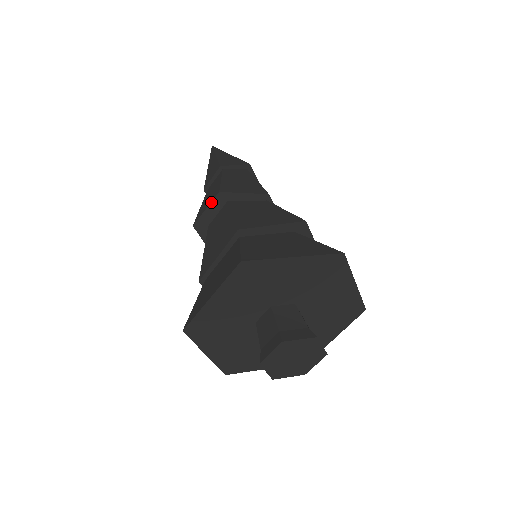
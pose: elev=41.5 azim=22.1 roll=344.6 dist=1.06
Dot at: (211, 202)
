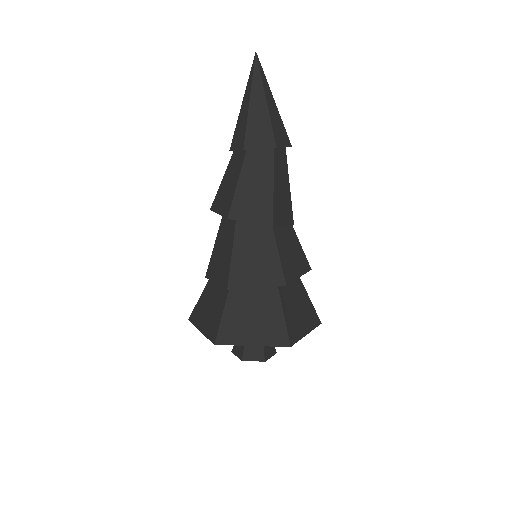
Dot at: occluded
